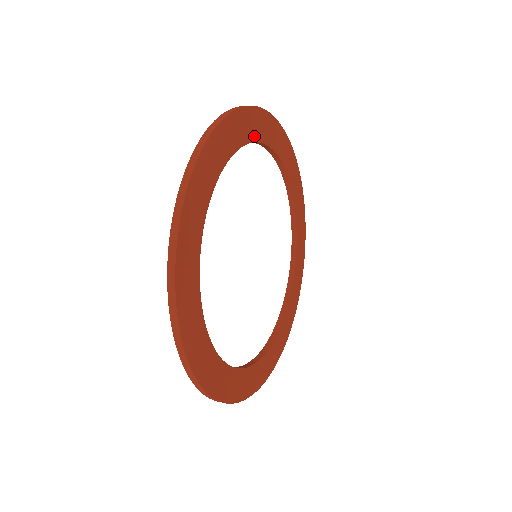
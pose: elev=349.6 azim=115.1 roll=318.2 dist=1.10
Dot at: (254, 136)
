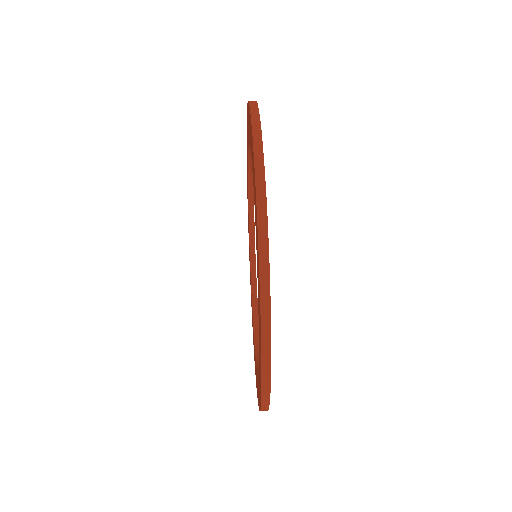
Dot at: occluded
